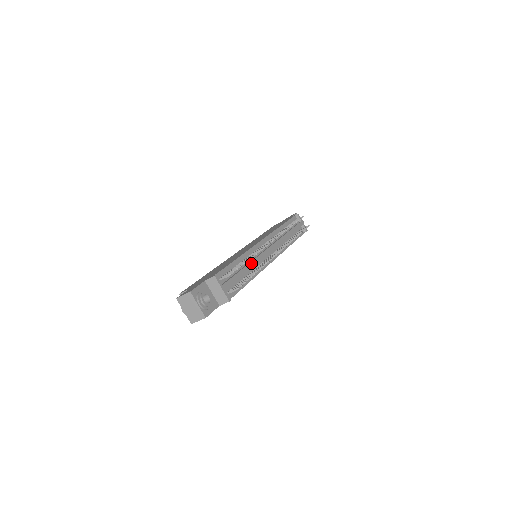
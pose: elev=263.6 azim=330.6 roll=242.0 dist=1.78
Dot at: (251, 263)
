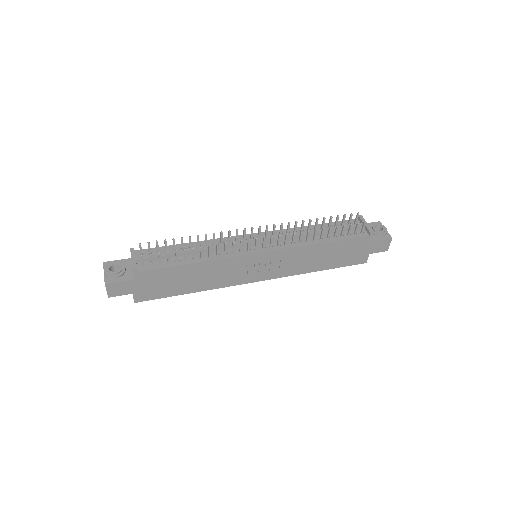
Dot at: (204, 247)
